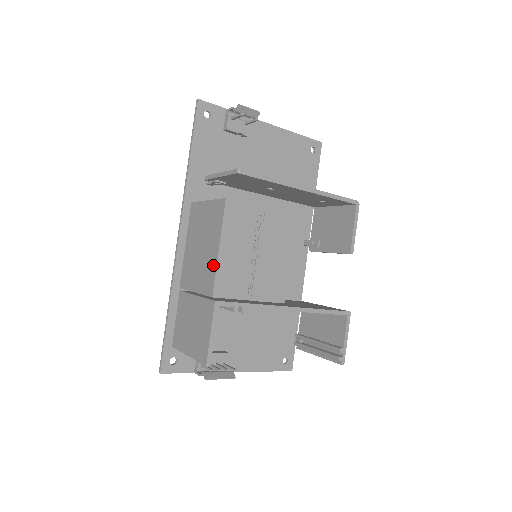
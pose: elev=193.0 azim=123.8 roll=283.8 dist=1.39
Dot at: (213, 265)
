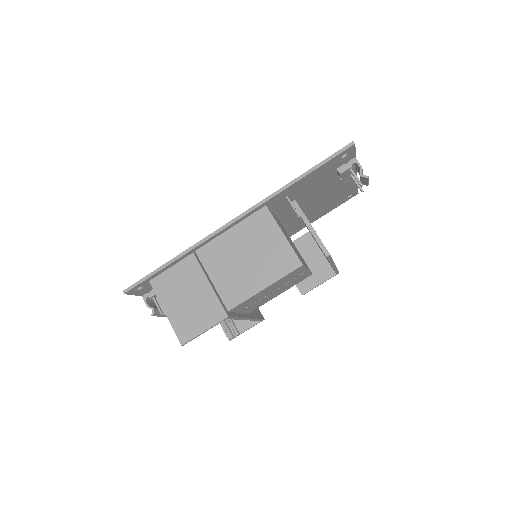
Dot at: (248, 292)
